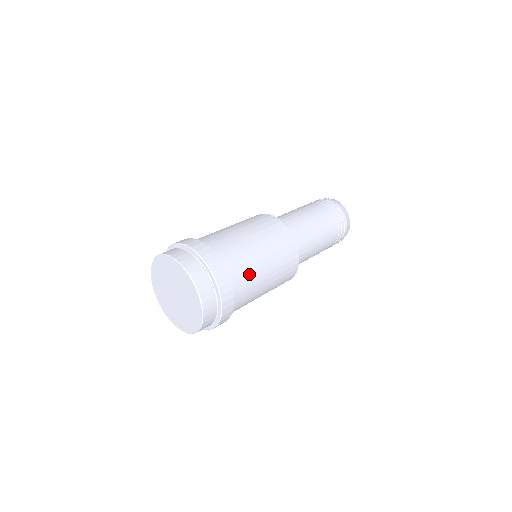
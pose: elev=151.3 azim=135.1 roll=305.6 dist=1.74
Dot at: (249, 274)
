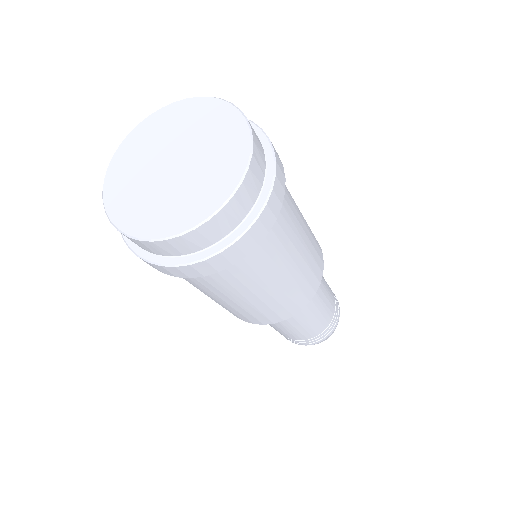
Dot at: (288, 234)
